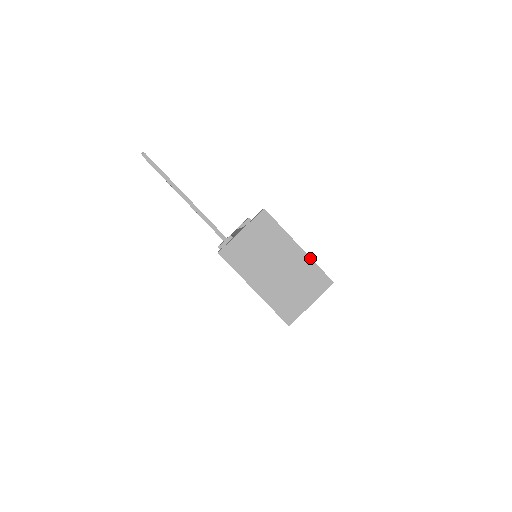
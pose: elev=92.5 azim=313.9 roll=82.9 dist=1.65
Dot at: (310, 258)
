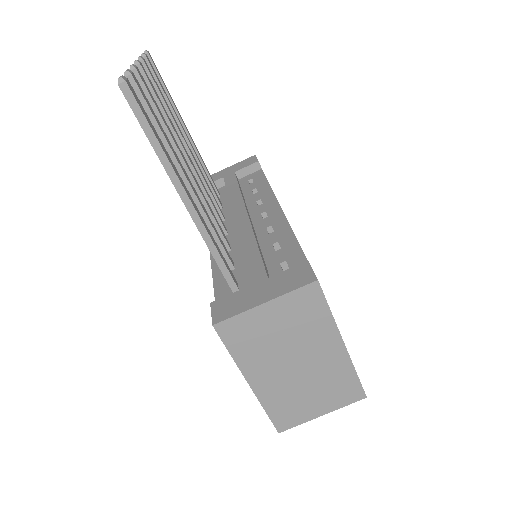
Dot at: (351, 362)
